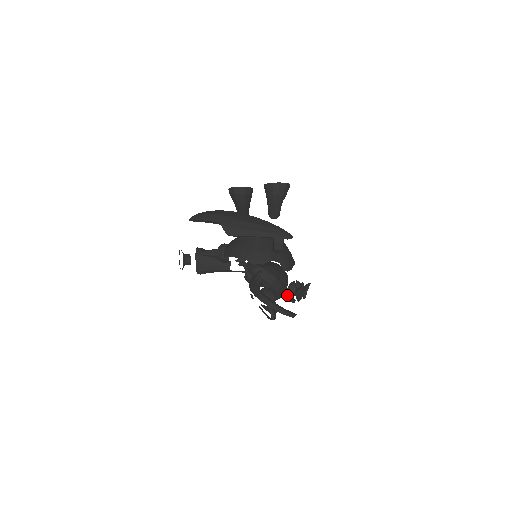
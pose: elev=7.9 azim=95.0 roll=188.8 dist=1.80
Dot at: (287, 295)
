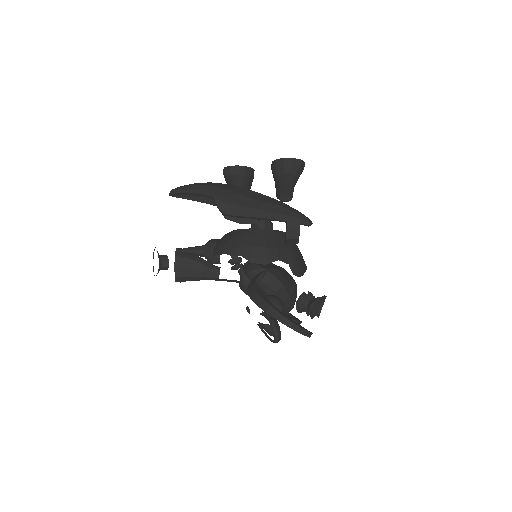
Dot at: (296, 309)
